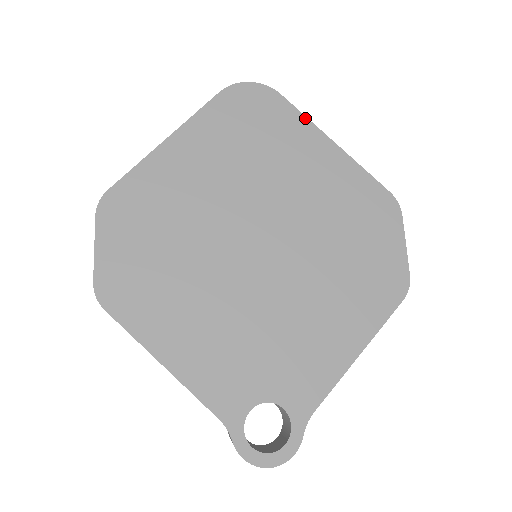
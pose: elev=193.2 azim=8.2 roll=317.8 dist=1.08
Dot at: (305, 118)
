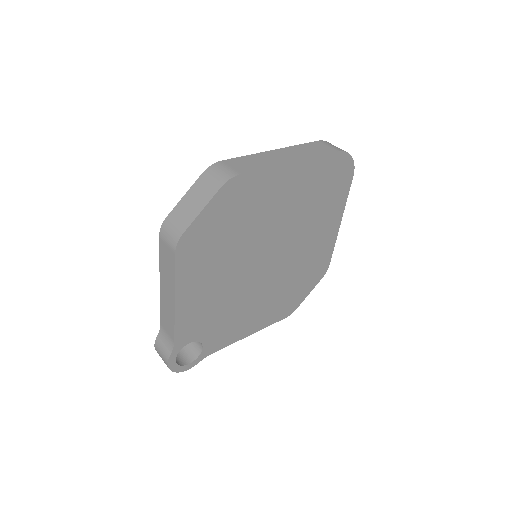
Dot at: (346, 200)
